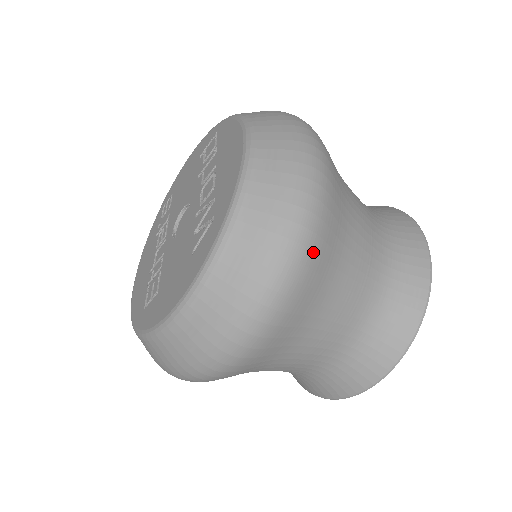
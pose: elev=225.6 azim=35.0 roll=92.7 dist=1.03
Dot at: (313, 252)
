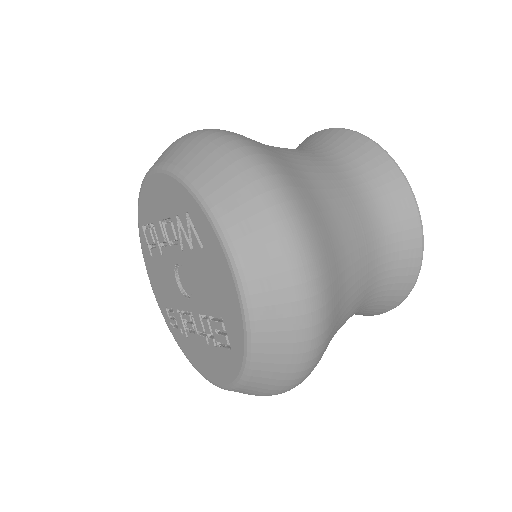
Dot at: (257, 147)
